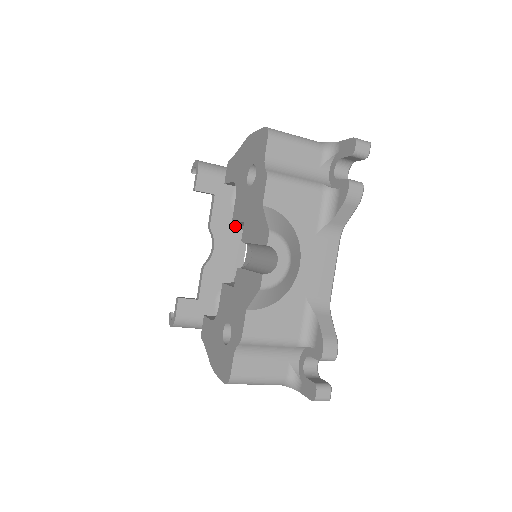
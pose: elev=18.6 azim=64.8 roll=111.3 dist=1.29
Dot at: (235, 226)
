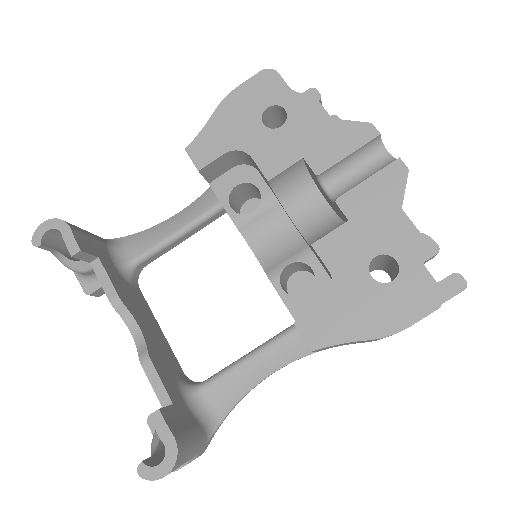
Dot at: (135, 297)
